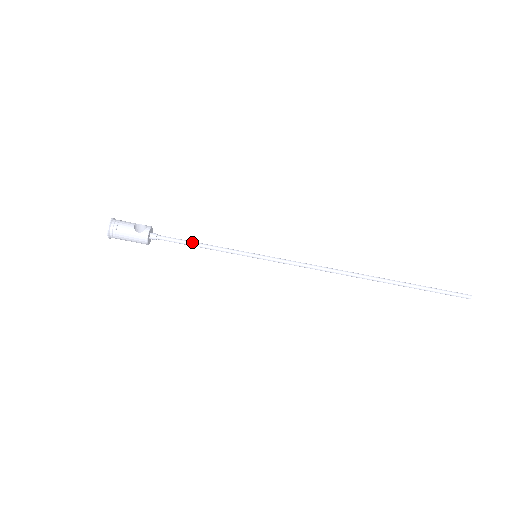
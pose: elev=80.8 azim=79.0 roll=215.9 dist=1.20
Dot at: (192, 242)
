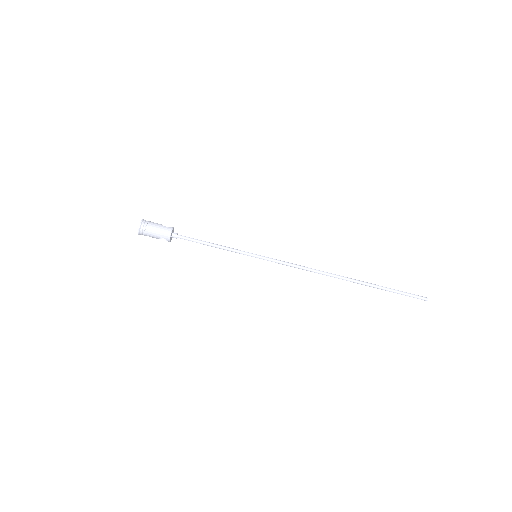
Dot at: occluded
